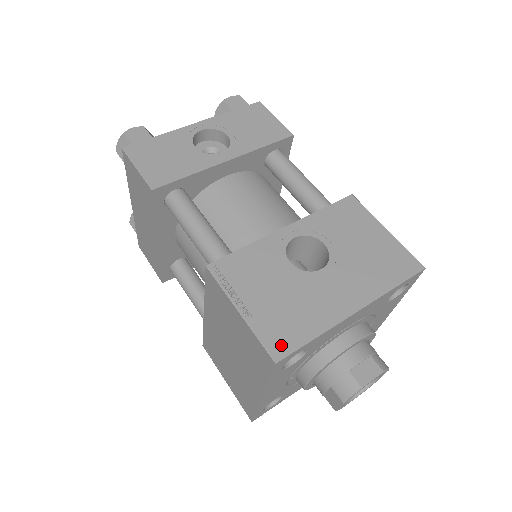
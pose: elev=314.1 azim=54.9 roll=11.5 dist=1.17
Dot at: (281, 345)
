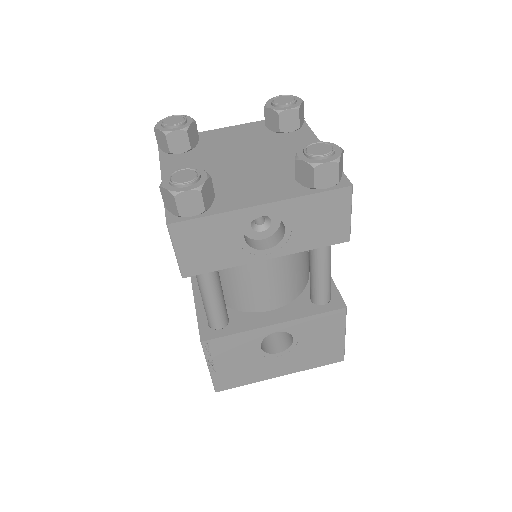
Dot at: (224, 386)
